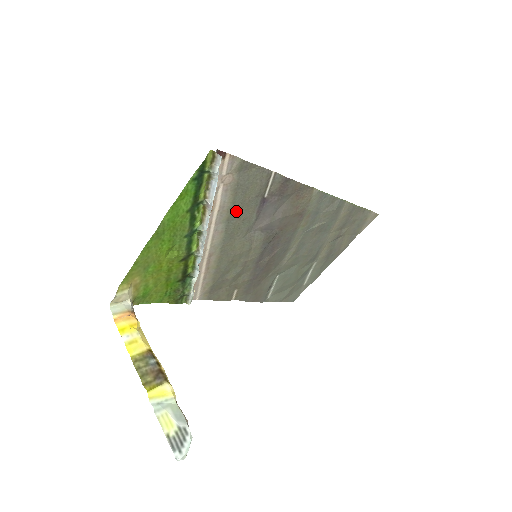
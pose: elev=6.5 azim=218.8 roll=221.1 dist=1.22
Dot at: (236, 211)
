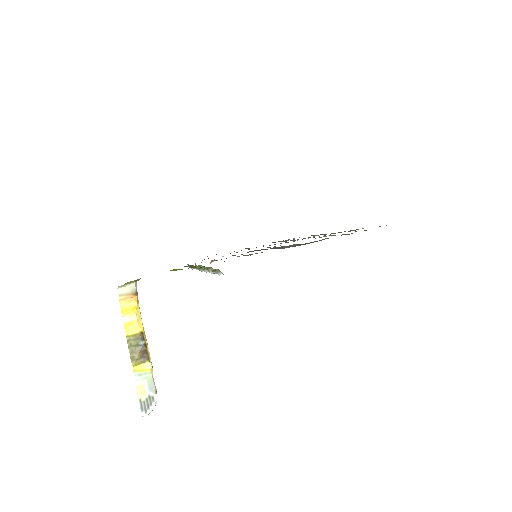
Dot at: occluded
